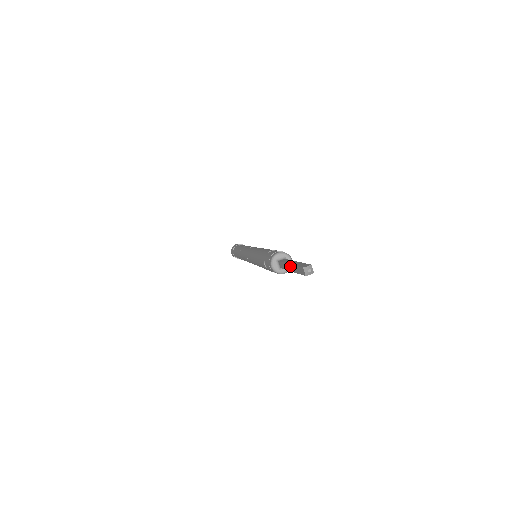
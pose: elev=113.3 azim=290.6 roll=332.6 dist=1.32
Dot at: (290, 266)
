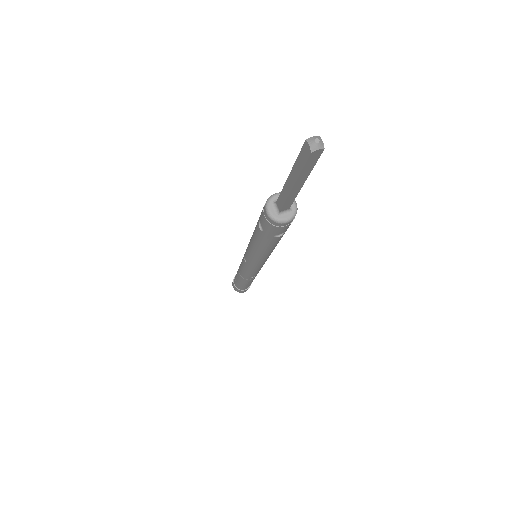
Dot at: (290, 178)
